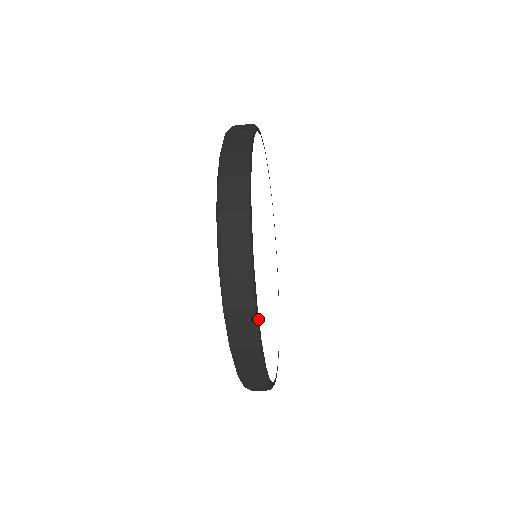
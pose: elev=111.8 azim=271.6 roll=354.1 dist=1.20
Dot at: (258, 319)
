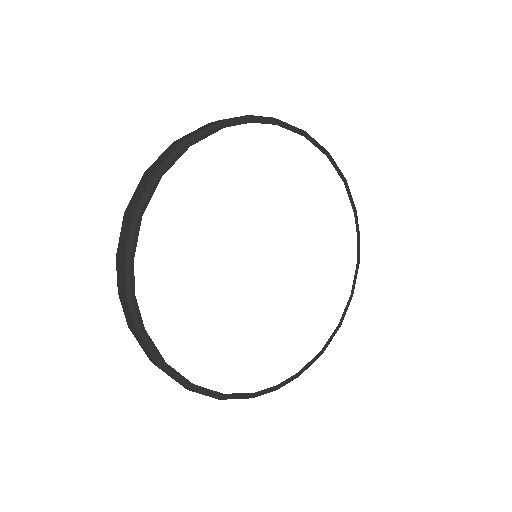
Dot at: (153, 187)
